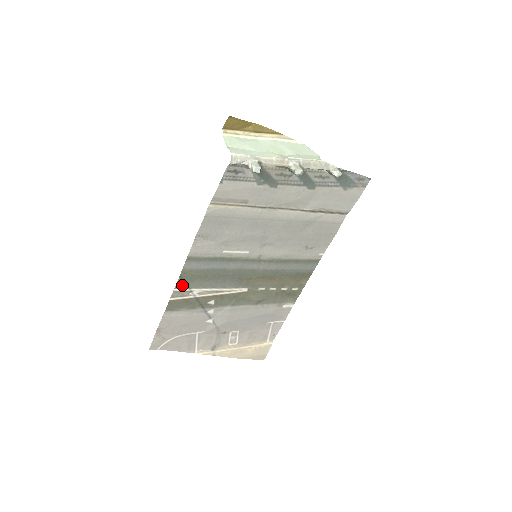
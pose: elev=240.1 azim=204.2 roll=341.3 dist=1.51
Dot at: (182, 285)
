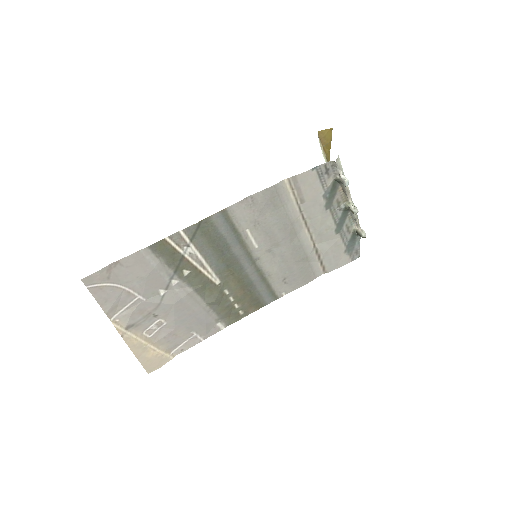
Dot at: (191, 232)
